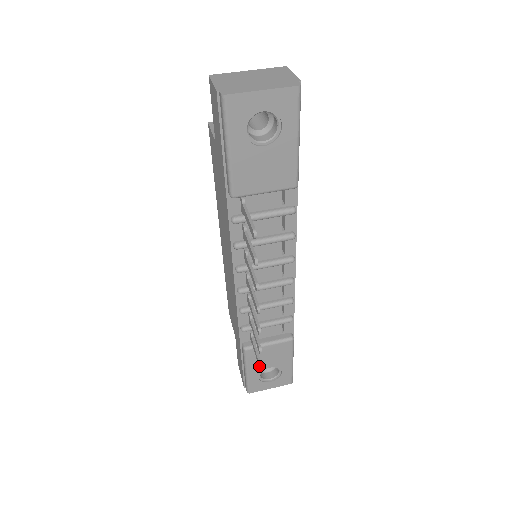
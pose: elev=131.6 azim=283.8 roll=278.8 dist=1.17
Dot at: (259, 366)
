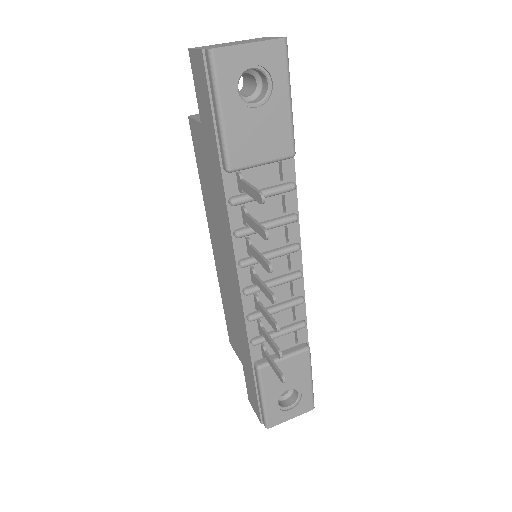
Dot at: (280, 378)
